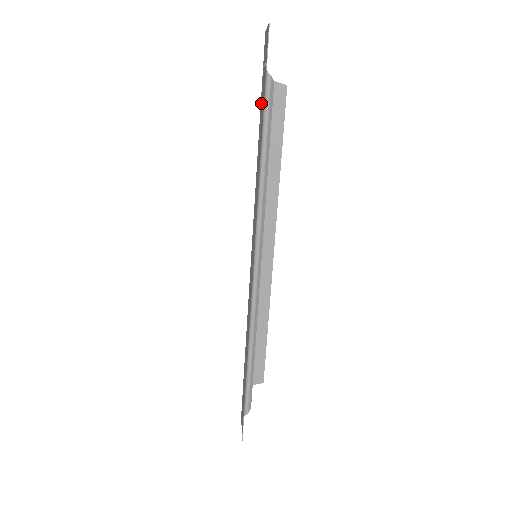
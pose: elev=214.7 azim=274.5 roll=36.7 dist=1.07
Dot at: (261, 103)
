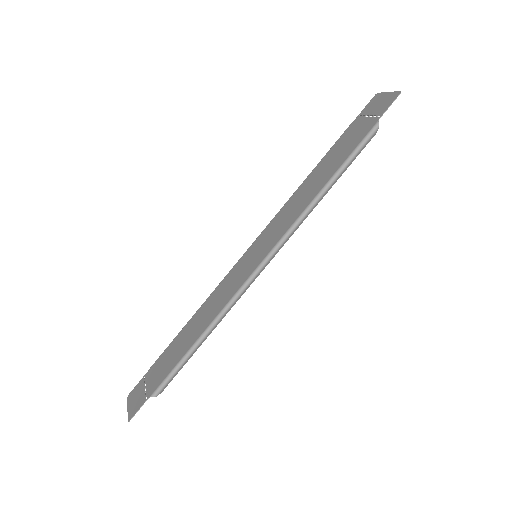
Dot at: (342, 140)
